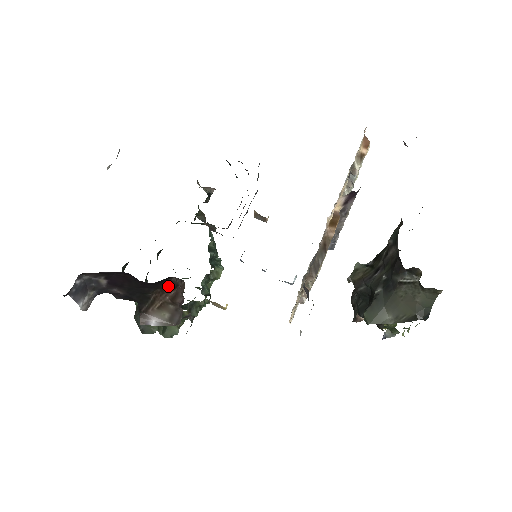
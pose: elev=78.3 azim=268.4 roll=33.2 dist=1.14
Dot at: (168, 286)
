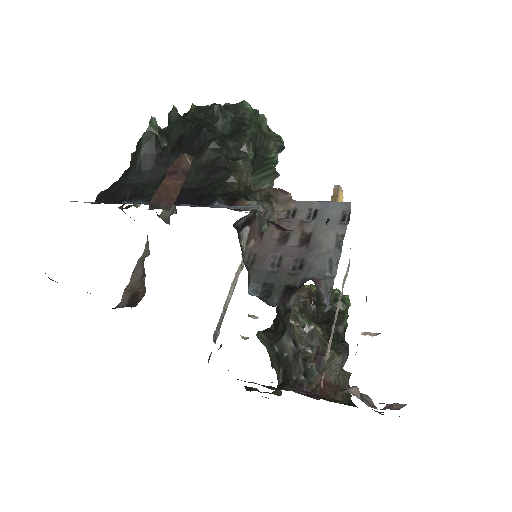
Dot at: occluded
